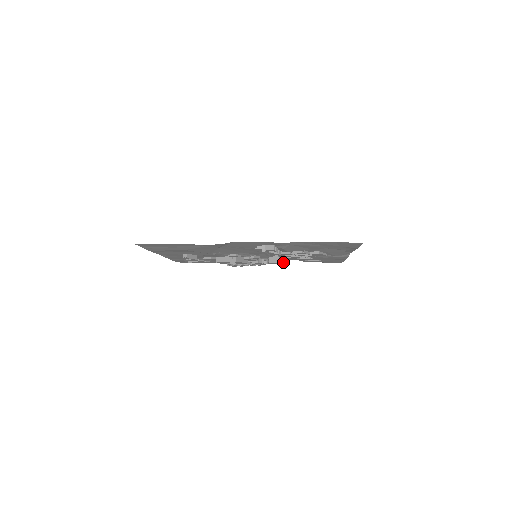
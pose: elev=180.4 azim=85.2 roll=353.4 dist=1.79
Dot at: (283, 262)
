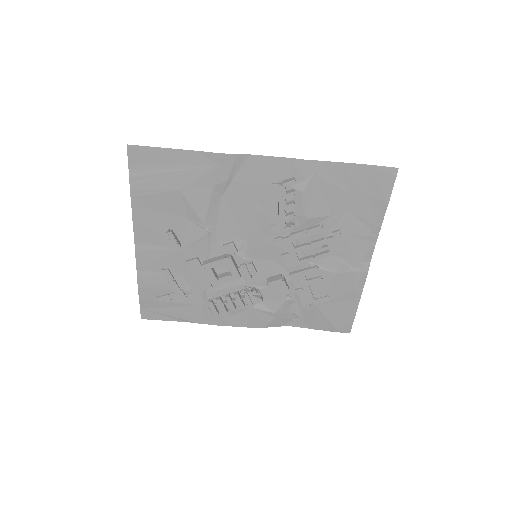
Dot at: (286, 284)
